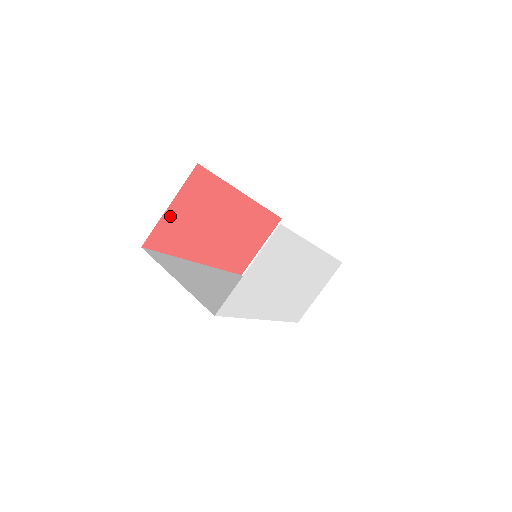
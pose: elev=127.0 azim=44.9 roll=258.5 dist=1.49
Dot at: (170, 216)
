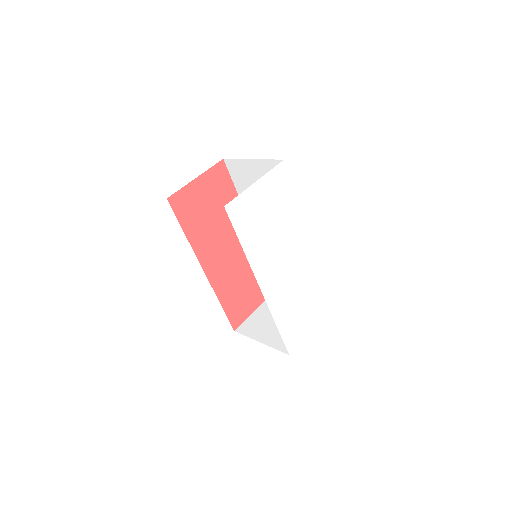
Dot at: (194, 189)
